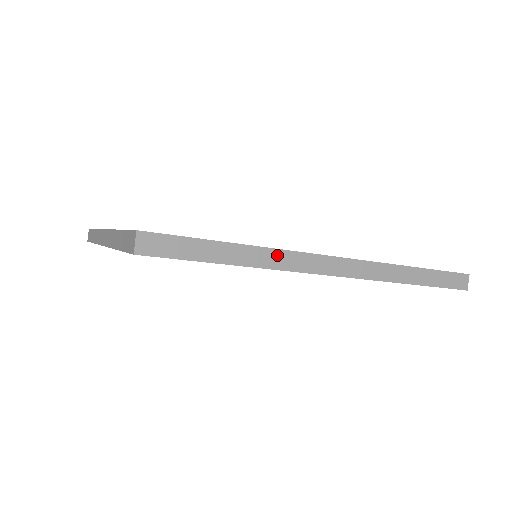
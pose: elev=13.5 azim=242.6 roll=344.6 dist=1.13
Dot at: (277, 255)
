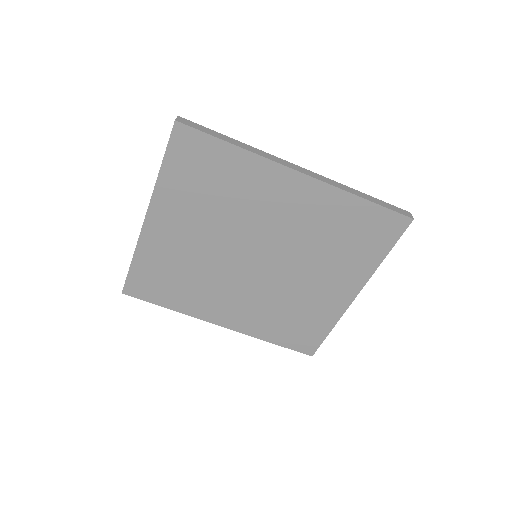
Dot at: (260, 152)
